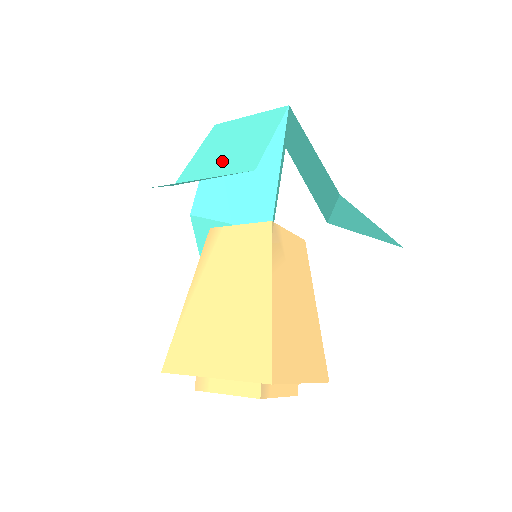
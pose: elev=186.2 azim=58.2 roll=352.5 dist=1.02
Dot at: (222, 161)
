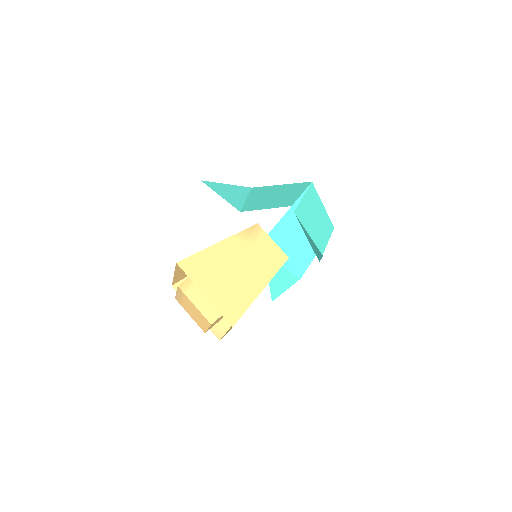
Dot at: (260, 199)
